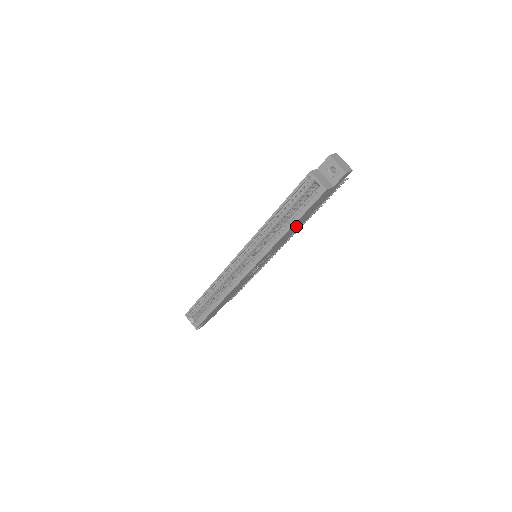
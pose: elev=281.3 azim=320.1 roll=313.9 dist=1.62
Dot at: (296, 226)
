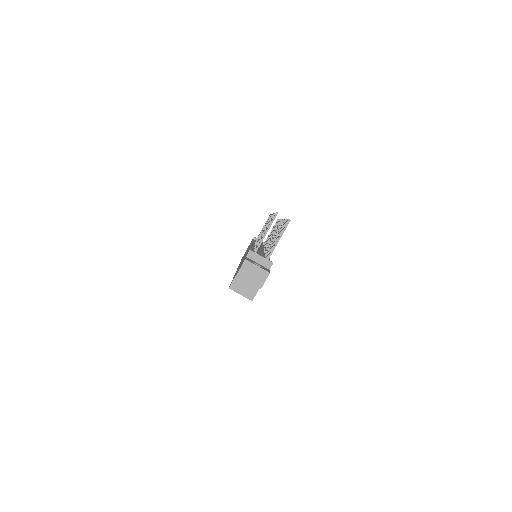
Dot at: occluded
